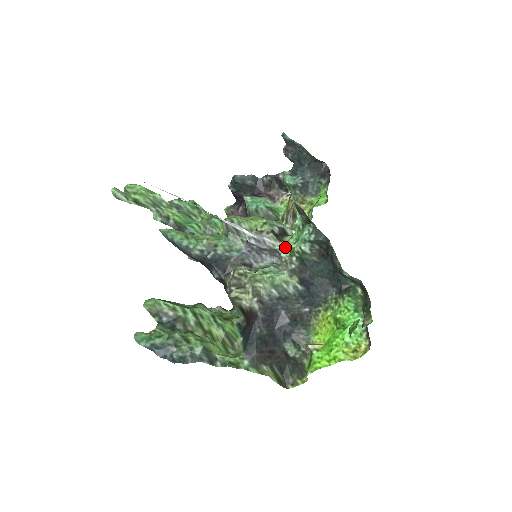
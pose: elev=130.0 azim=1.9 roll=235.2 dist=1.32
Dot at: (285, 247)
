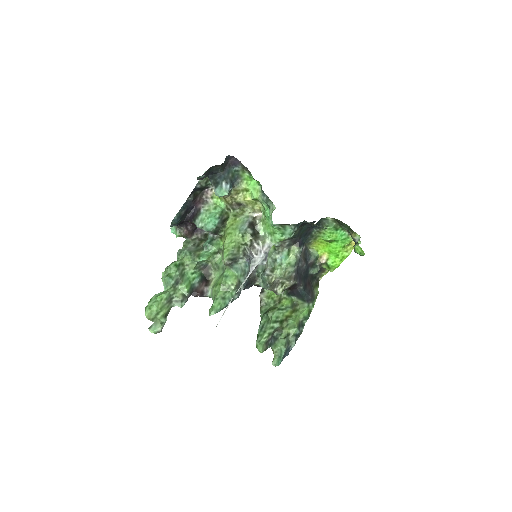
Dot at: (276, 241)
